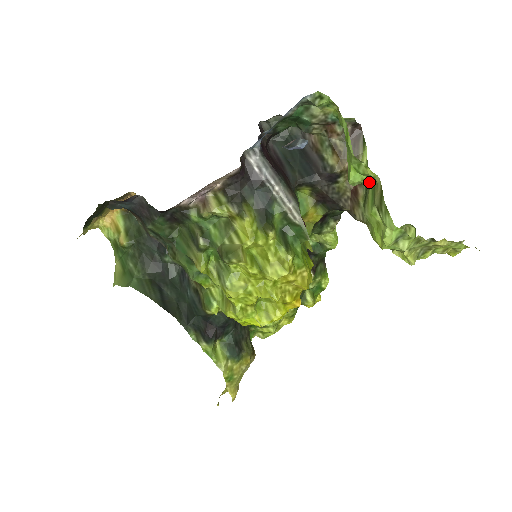
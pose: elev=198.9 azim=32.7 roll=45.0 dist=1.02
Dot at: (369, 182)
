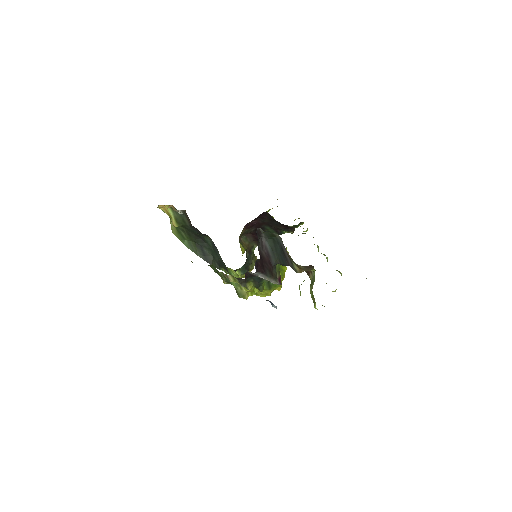
Dot at: occluded
